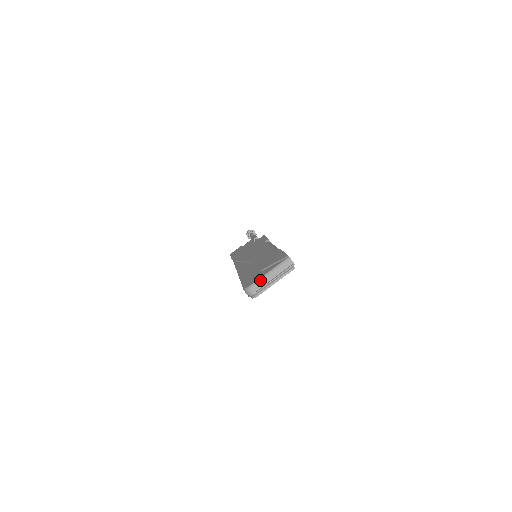
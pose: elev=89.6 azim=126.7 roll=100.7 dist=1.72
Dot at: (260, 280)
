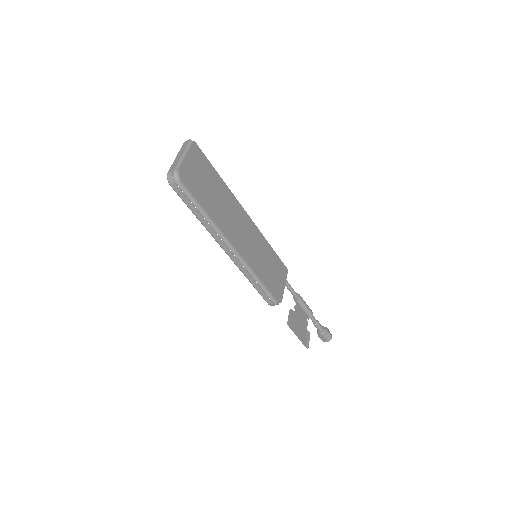
Dot at: (171, 165)
